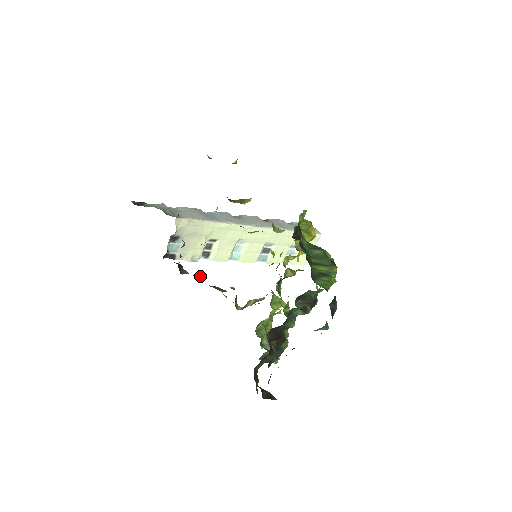
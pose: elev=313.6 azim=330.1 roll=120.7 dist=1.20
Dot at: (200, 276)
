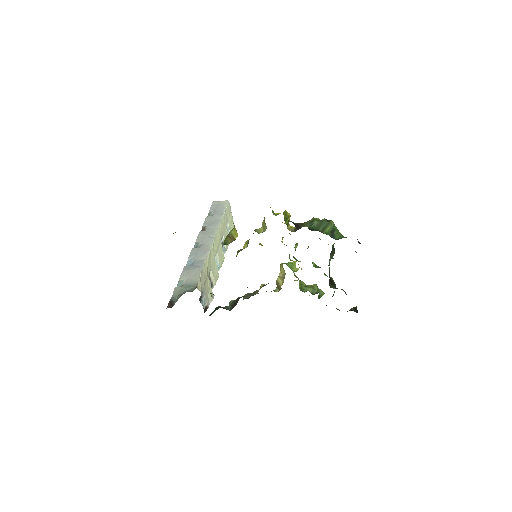
Dot at: (232, 300)
